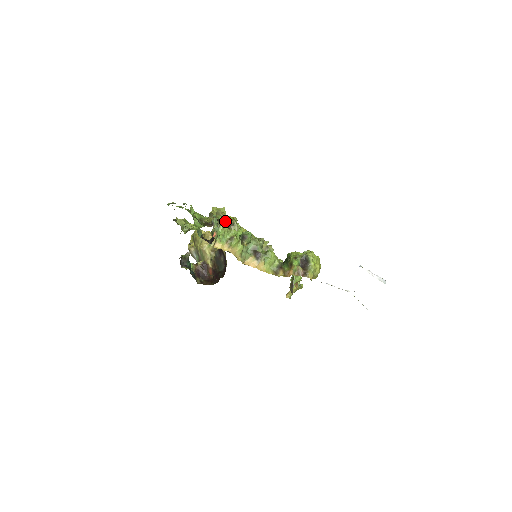
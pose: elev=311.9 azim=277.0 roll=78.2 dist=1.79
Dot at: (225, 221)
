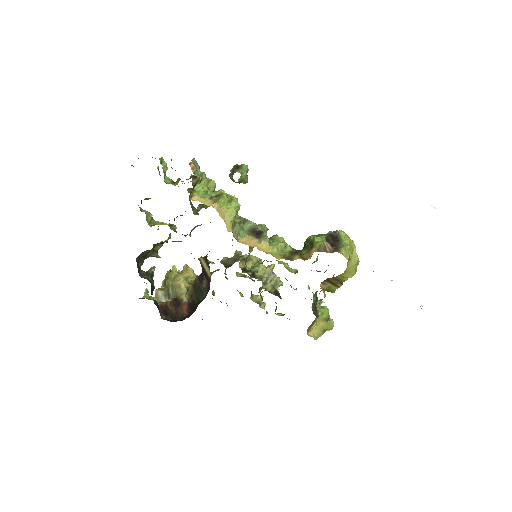
Dot at: occluded
